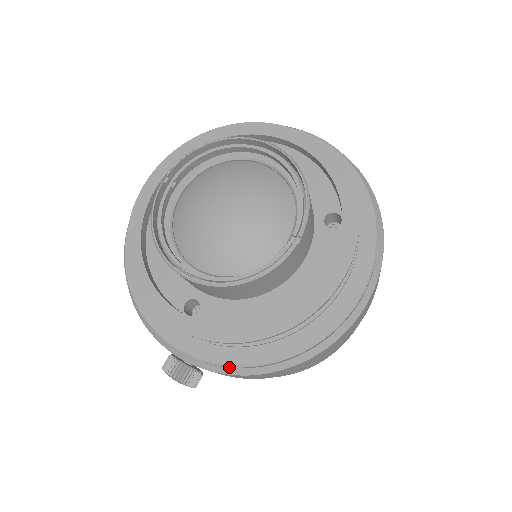
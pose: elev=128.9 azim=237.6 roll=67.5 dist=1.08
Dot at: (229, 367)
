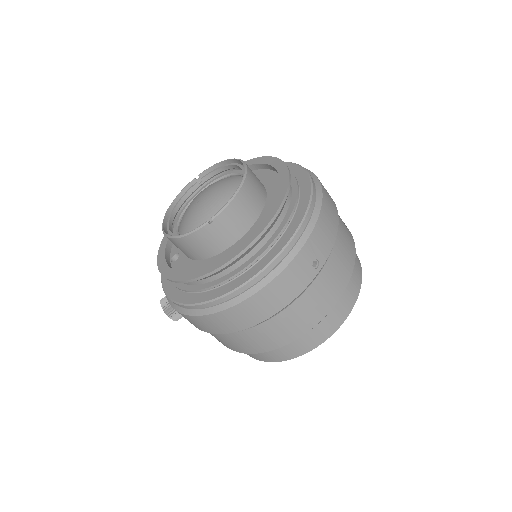
Dot at: occluded
